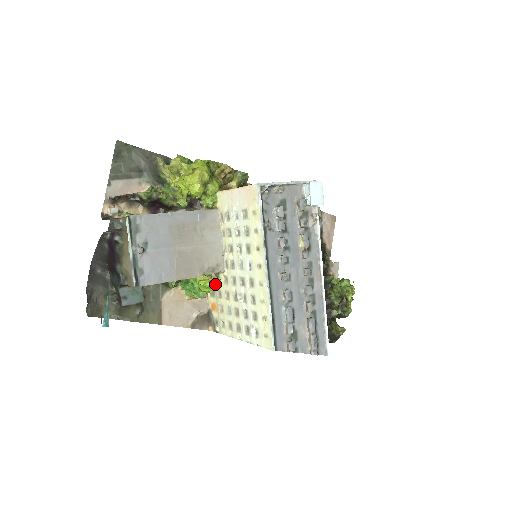
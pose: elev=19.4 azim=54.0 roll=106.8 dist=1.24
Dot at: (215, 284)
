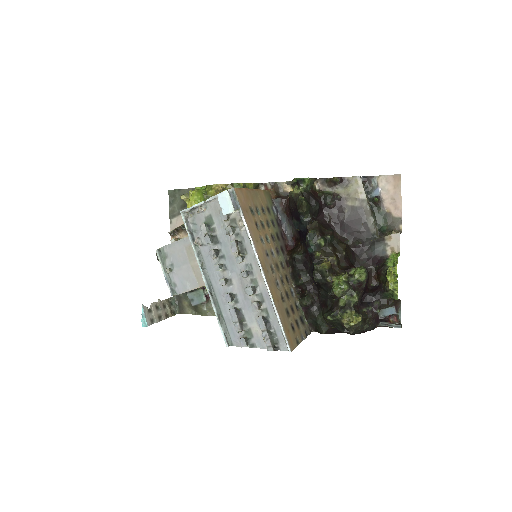
Dot at: occluded
